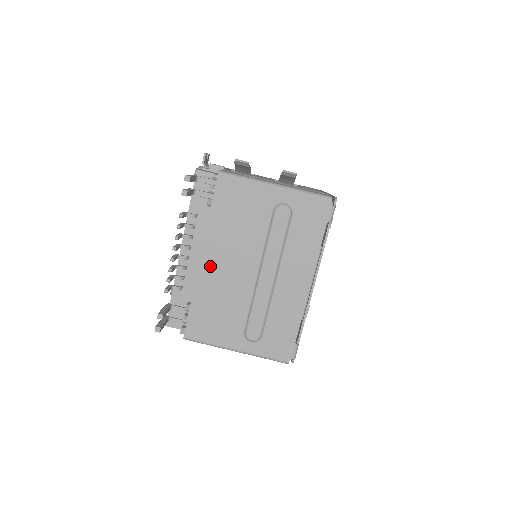
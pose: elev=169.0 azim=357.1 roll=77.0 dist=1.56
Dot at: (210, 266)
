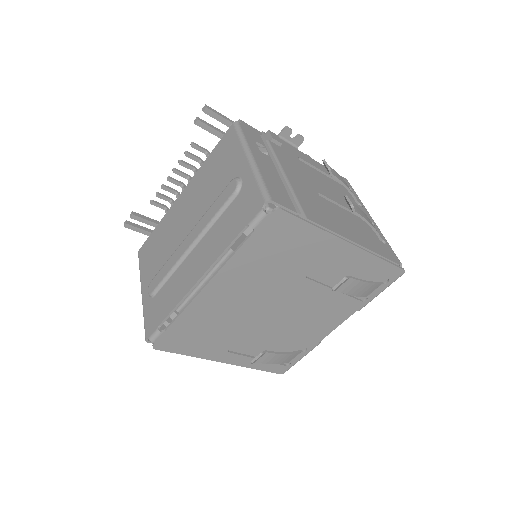
Dot at: (180, 204)
